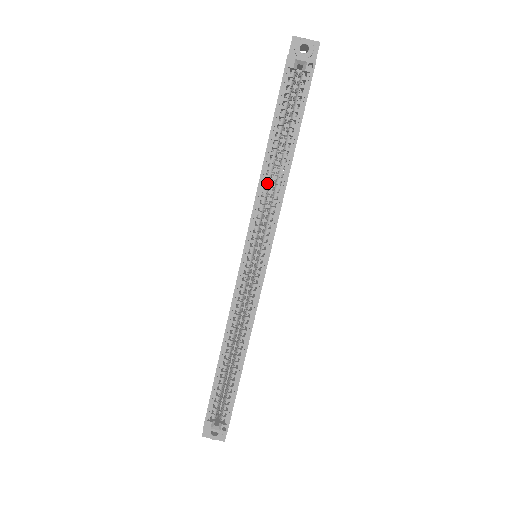
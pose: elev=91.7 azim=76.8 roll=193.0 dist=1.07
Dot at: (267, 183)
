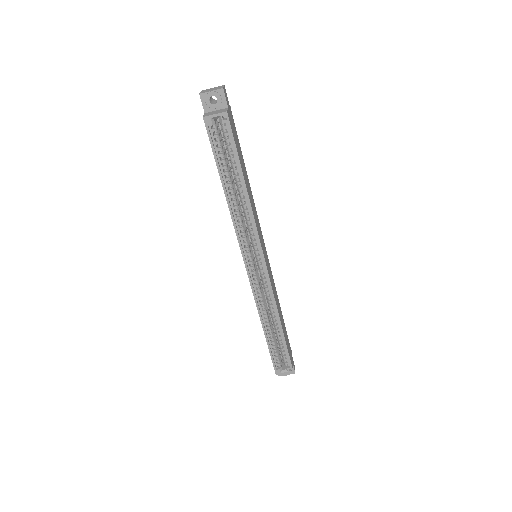
Dot at: (237, 212)
